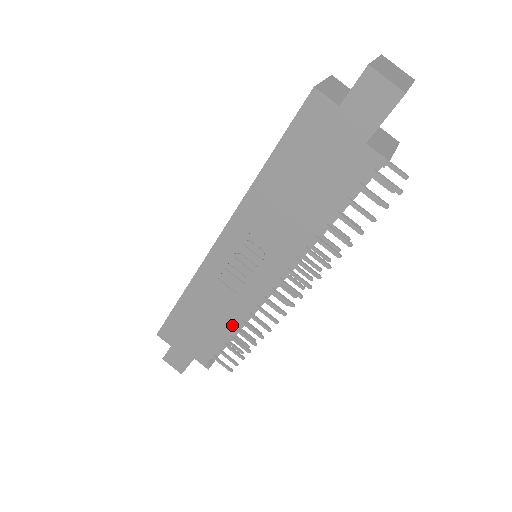
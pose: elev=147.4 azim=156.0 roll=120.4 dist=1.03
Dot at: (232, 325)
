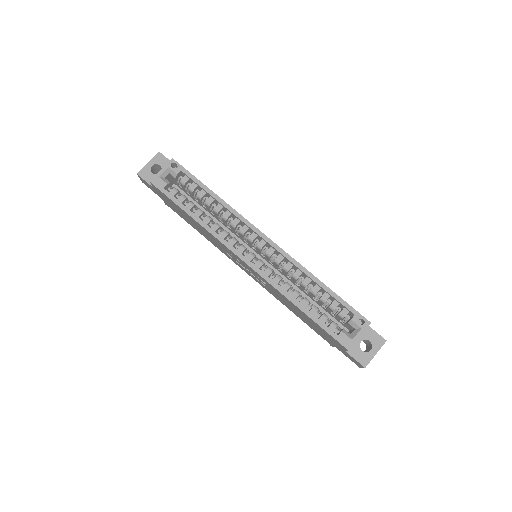
Dot at: (207, 238)
